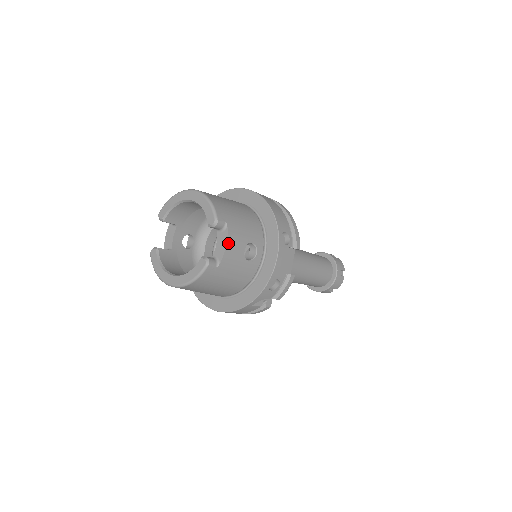
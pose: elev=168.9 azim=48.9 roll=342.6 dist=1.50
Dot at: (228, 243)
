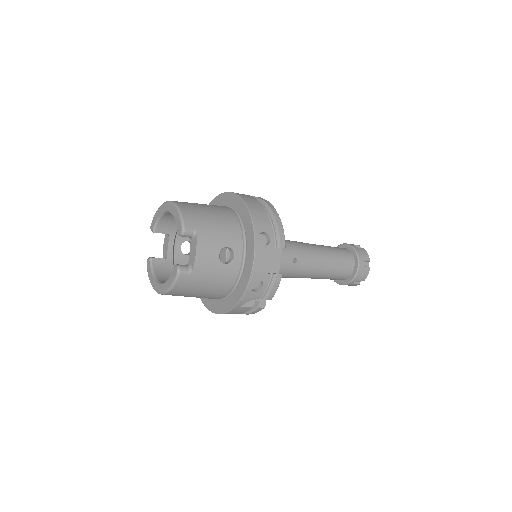
Dot at: (198, 250)
